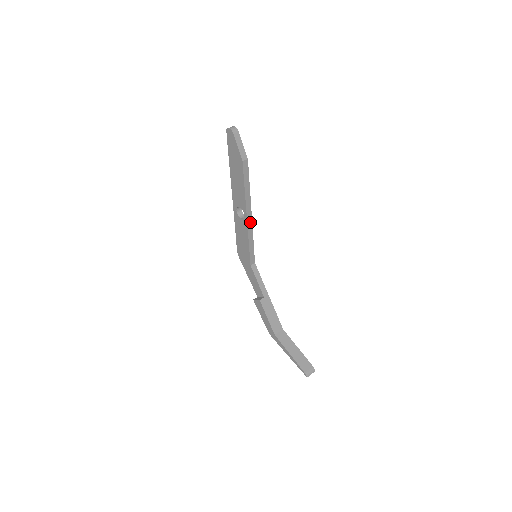
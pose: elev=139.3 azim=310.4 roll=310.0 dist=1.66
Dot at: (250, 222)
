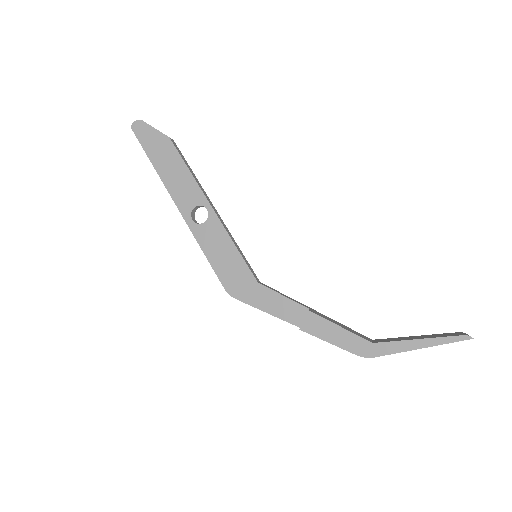
Dot at: (219, 217)
